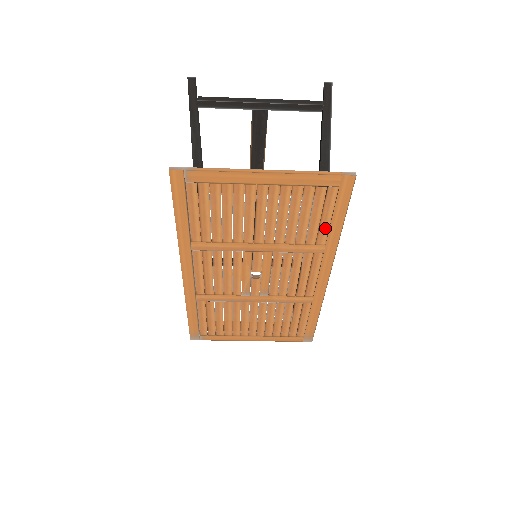
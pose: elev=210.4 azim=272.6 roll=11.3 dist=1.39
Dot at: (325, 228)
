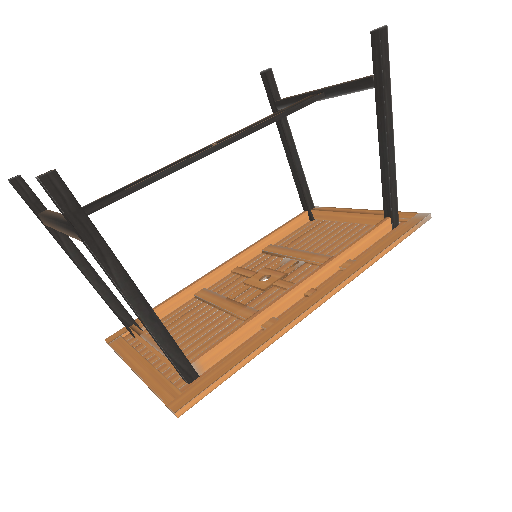
Dot at: occluded
